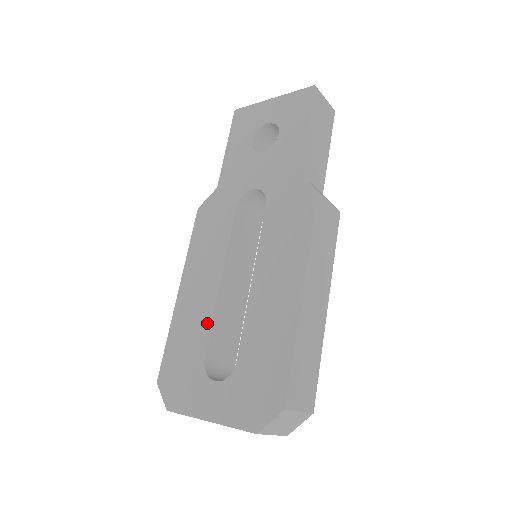
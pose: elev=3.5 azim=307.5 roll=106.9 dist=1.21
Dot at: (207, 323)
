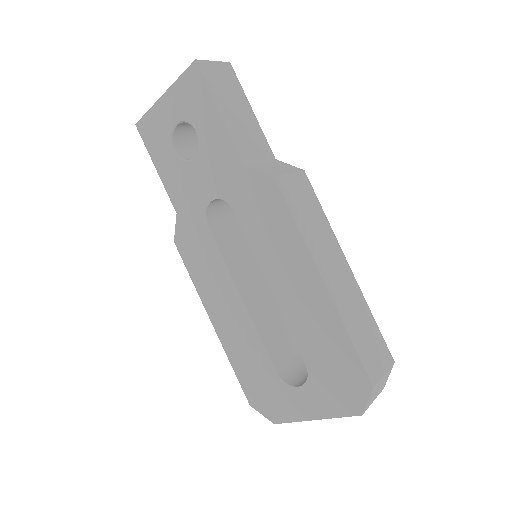
Dot at: (257, 342)
